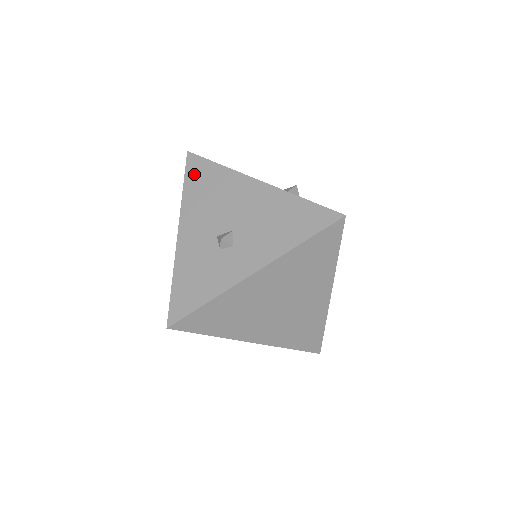
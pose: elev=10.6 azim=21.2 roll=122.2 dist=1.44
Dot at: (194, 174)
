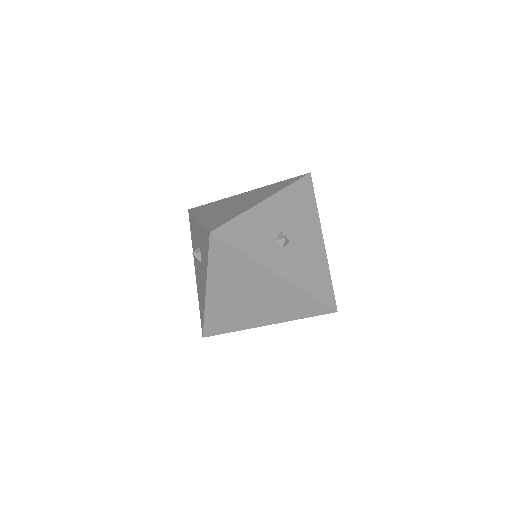
Dot at: (302, 188)
